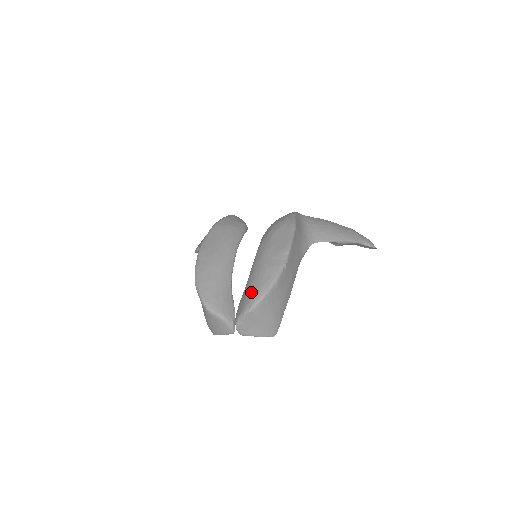
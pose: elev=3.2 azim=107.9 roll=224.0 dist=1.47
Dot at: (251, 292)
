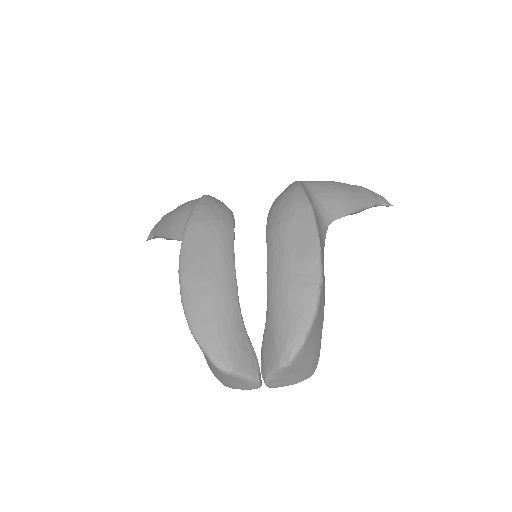
Dot at: (282, 334)
